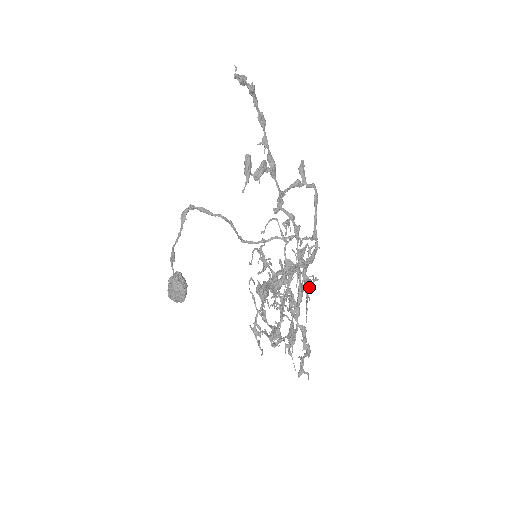
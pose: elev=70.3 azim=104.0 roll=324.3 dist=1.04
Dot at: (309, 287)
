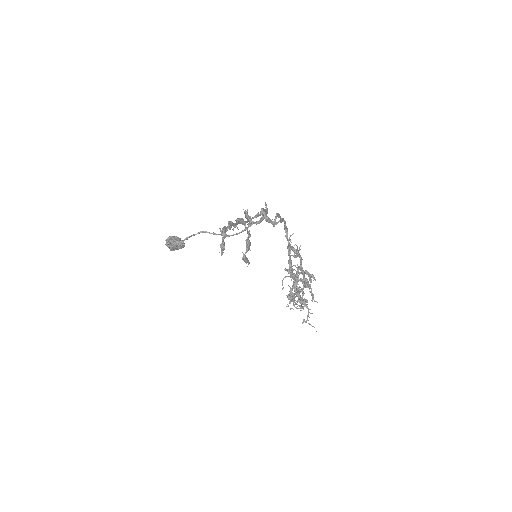
Dot at: (301, 259)
